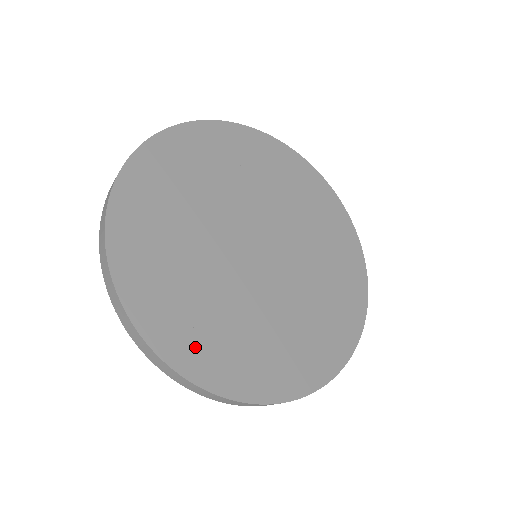
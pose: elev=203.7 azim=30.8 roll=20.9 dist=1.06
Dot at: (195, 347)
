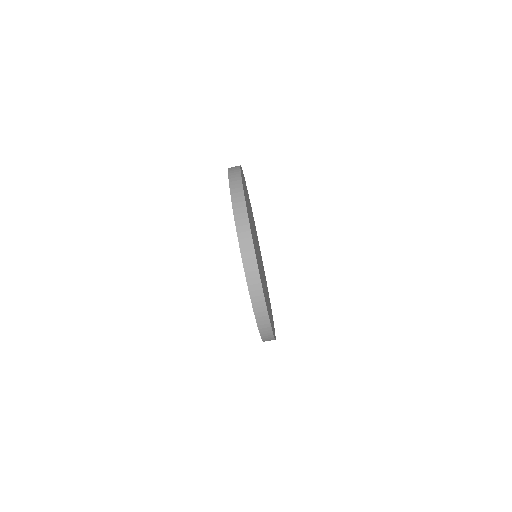
Dot at: (258, 265)
